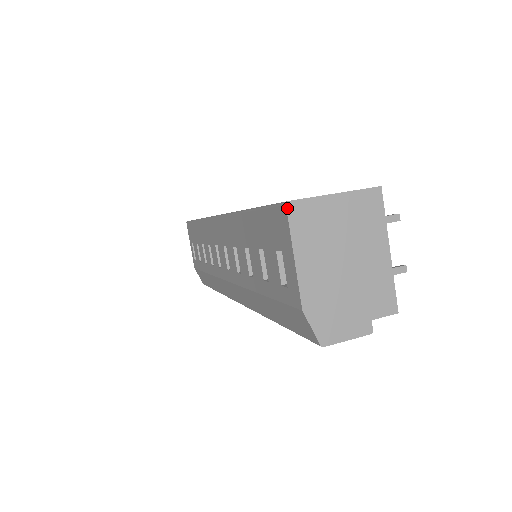
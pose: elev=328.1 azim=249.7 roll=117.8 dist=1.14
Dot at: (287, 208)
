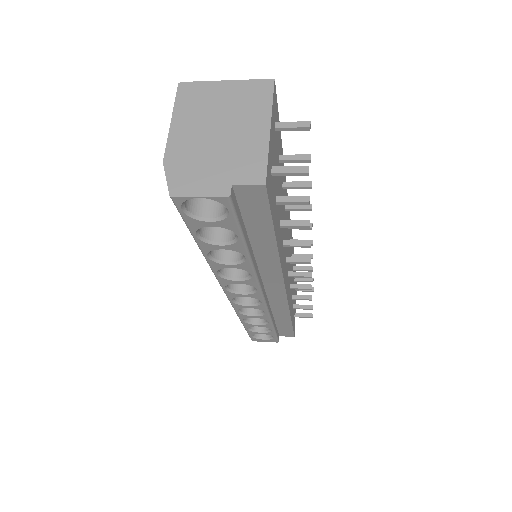
Dot at: (178, 87)
